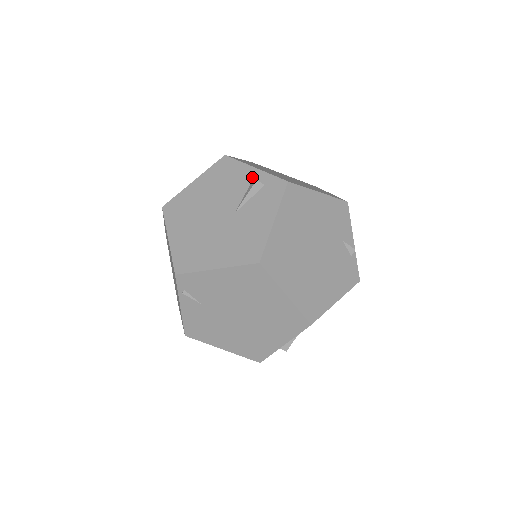
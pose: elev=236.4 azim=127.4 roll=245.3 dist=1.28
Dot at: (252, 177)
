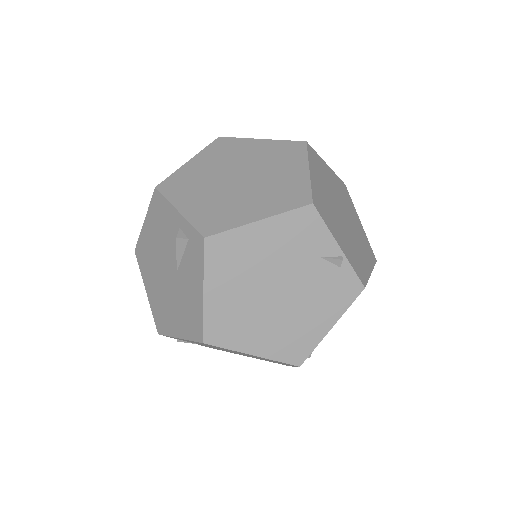
Dot at: (178, 225)
